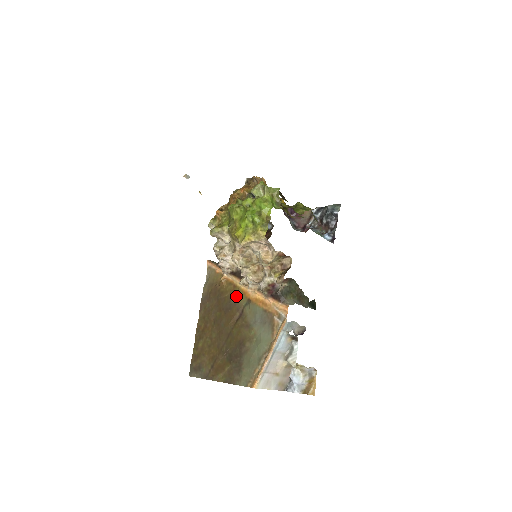
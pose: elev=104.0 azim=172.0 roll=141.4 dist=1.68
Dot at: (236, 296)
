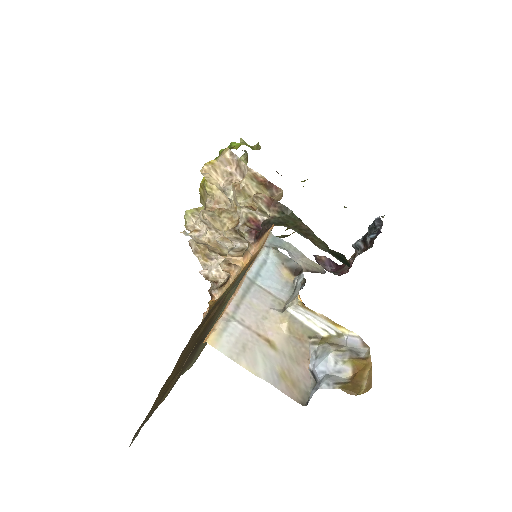
Dot at: (221, 297)
